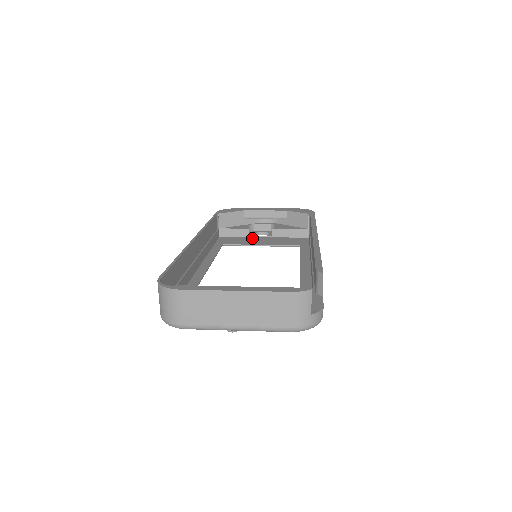
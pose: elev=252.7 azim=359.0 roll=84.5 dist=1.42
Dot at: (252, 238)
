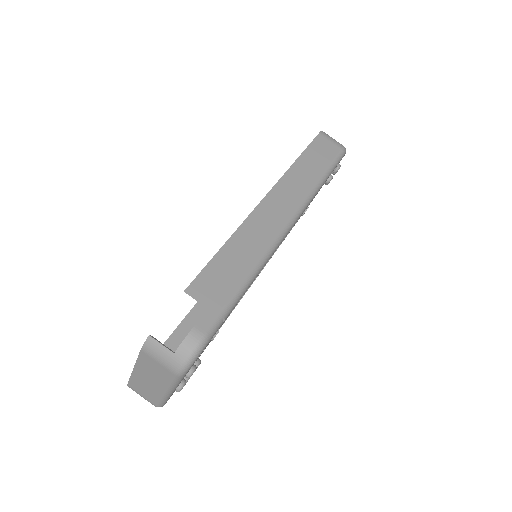
Dot at: occluded
